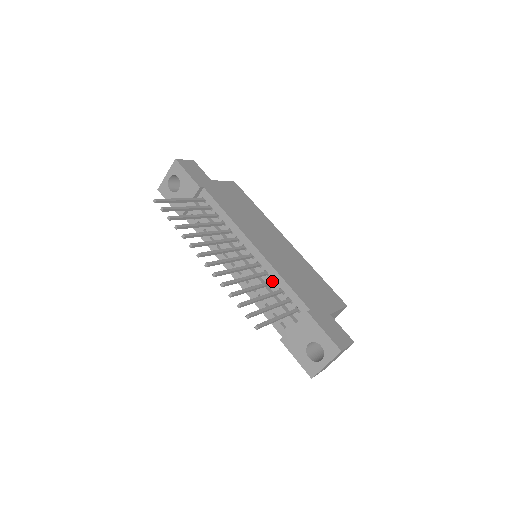
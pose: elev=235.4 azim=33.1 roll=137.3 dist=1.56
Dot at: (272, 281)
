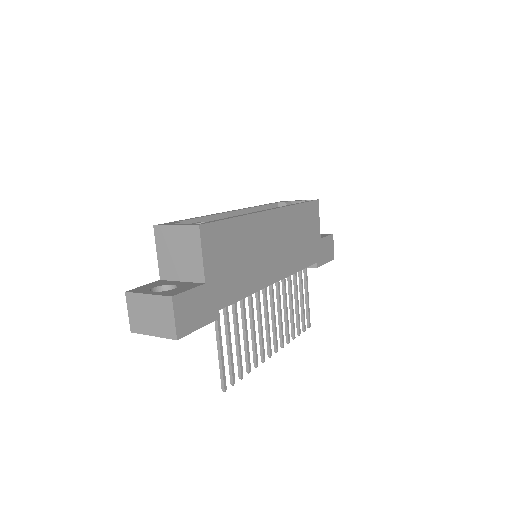
Dot at: (290, 276)
